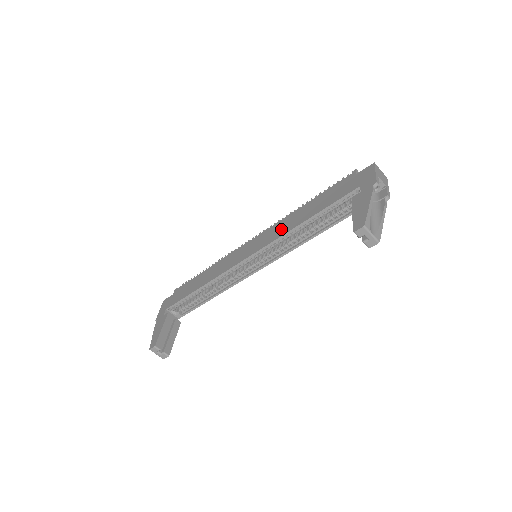
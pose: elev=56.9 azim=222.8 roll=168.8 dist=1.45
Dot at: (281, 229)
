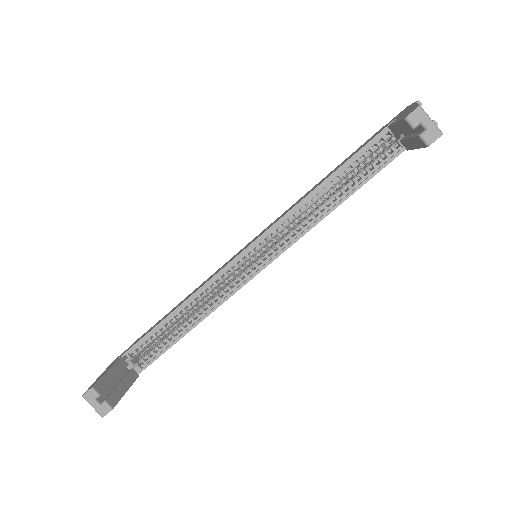
Dot at: (291, 207)
